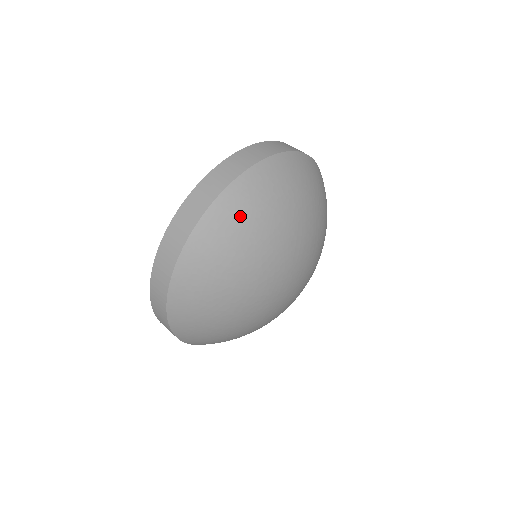
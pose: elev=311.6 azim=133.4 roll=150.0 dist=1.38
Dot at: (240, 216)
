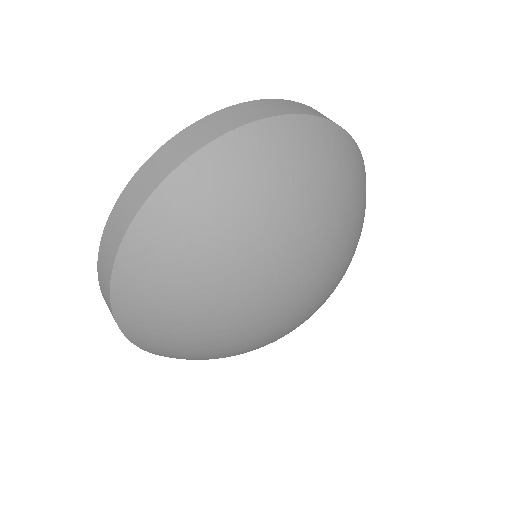
Dot at: (158, 259)
